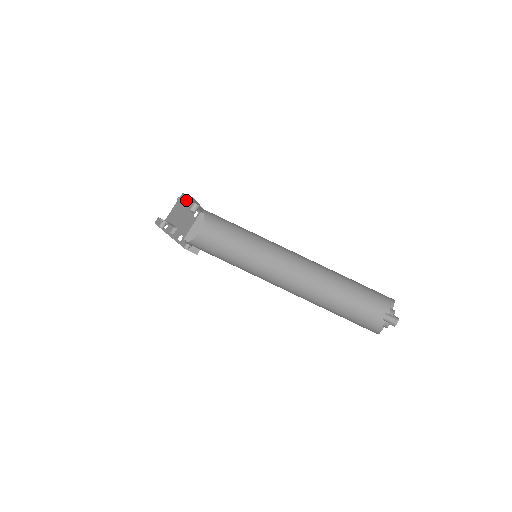
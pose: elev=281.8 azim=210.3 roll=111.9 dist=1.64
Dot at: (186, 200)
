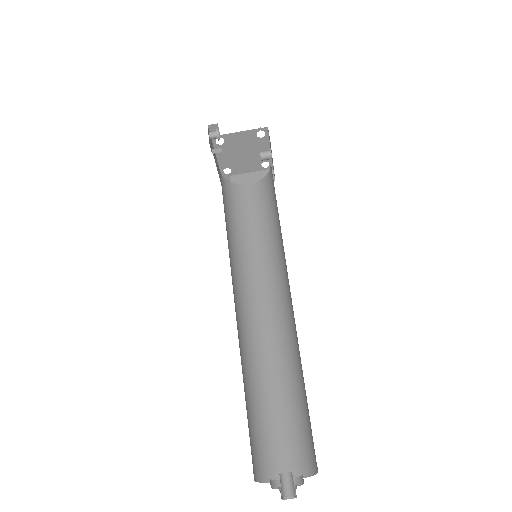
Dot at: (266, 139)
